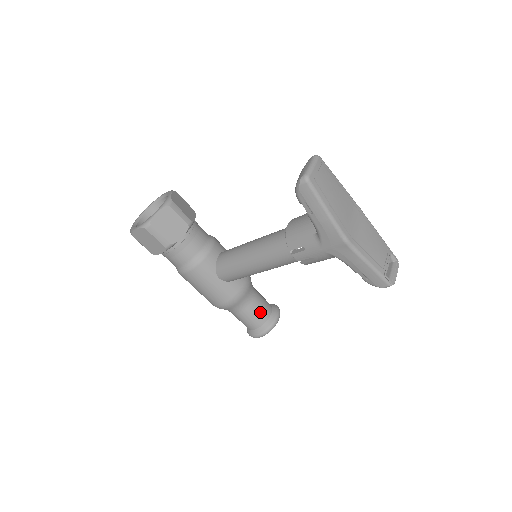
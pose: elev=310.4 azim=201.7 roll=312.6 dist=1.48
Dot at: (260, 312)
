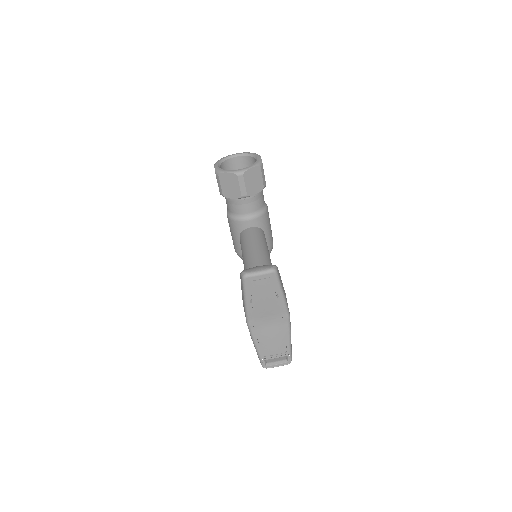
Dot at: occluded
